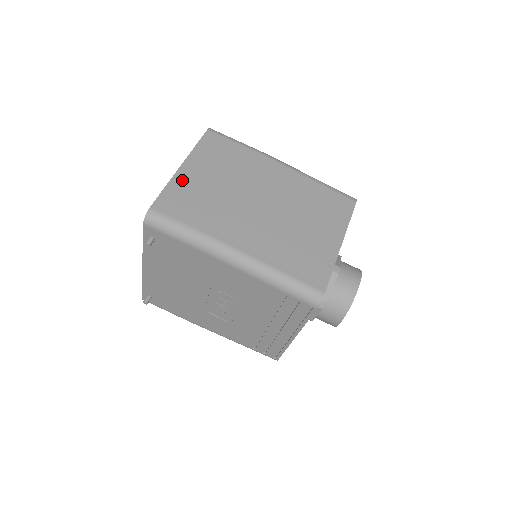
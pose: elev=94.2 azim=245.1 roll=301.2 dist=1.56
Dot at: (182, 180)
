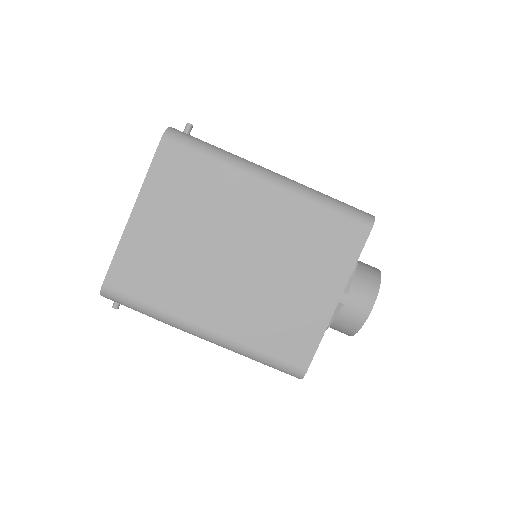
Dot at: (135, 237)
